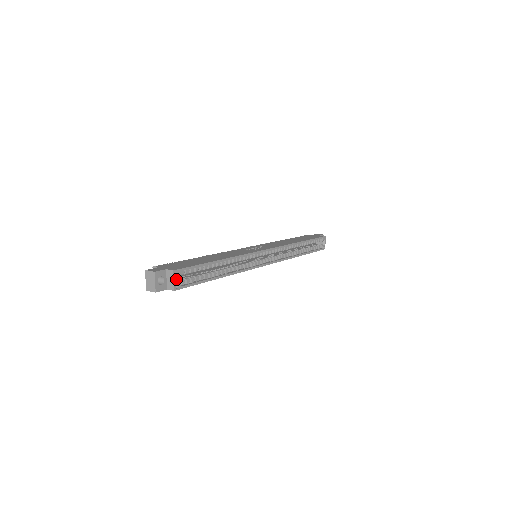
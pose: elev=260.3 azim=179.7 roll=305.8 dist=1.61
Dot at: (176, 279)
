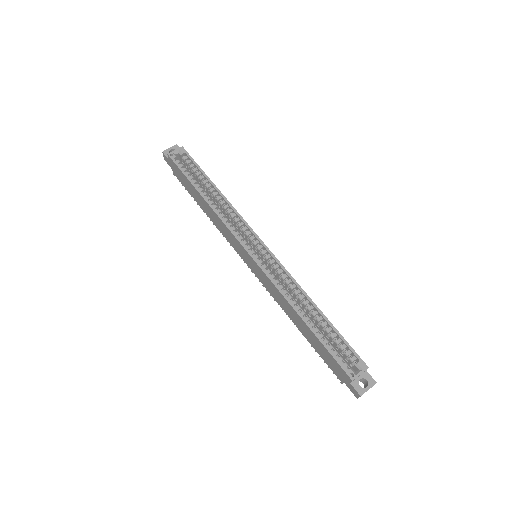
Dot at: (180, 162)
